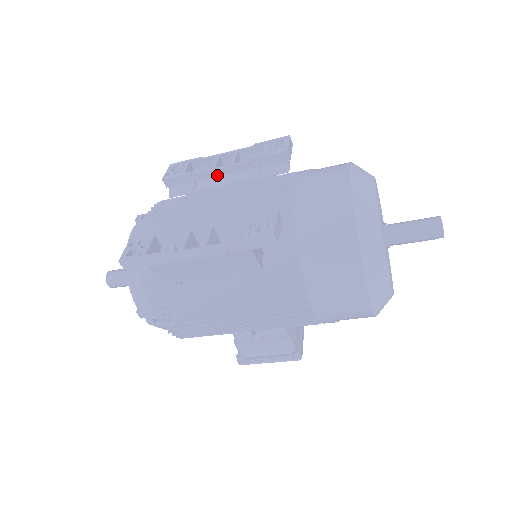
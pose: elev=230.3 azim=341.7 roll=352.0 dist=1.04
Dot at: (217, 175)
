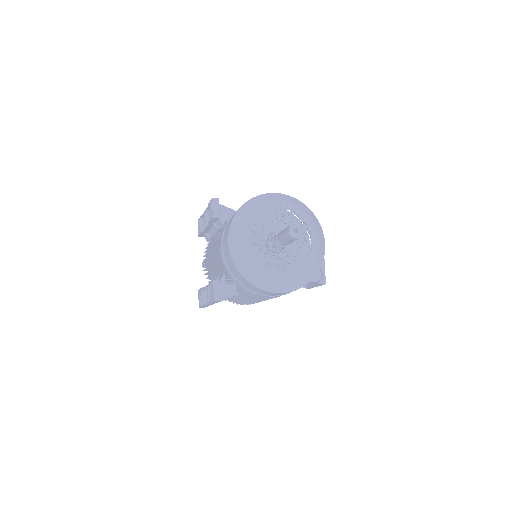
Dot at: (209, 229)
